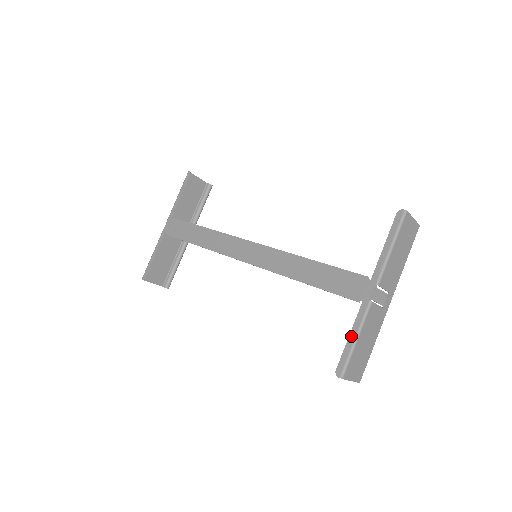
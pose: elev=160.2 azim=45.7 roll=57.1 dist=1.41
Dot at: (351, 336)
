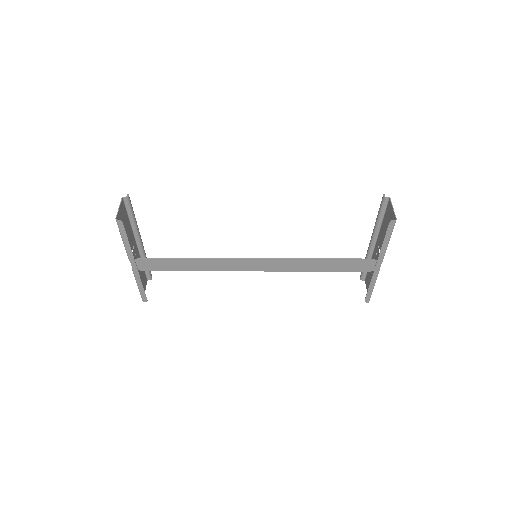
Dot at: (371, 287)
